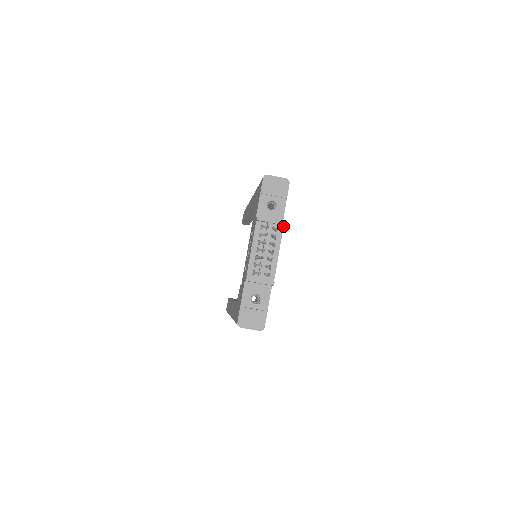
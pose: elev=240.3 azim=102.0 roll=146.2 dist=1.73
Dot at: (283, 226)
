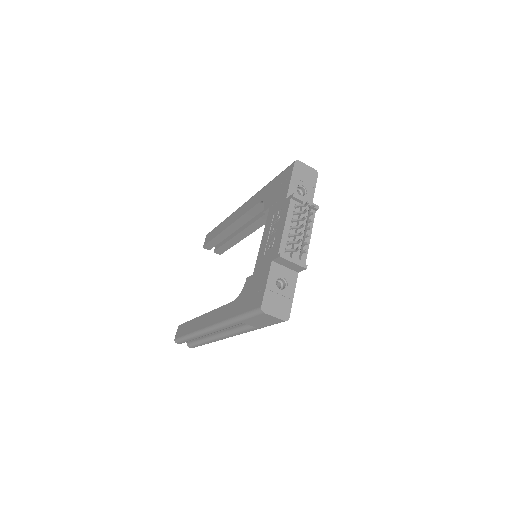
Dot at: (315, 211)
